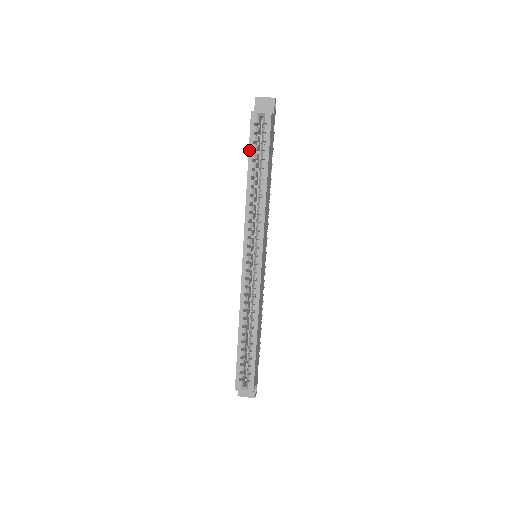
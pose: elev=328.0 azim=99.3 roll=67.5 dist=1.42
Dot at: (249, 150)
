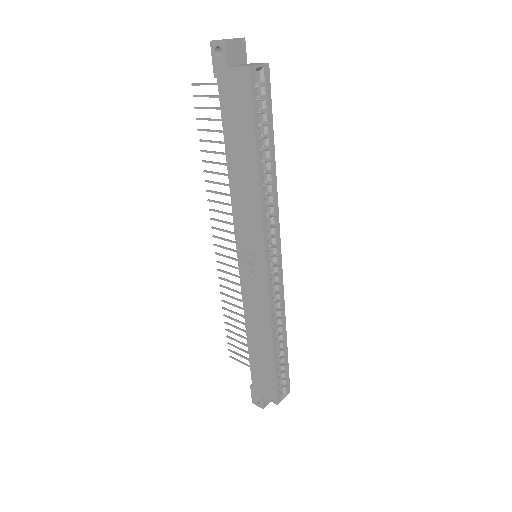
Dot at: (255, 126)
